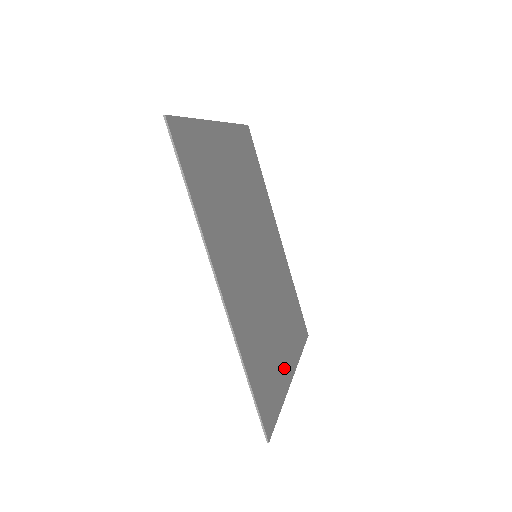
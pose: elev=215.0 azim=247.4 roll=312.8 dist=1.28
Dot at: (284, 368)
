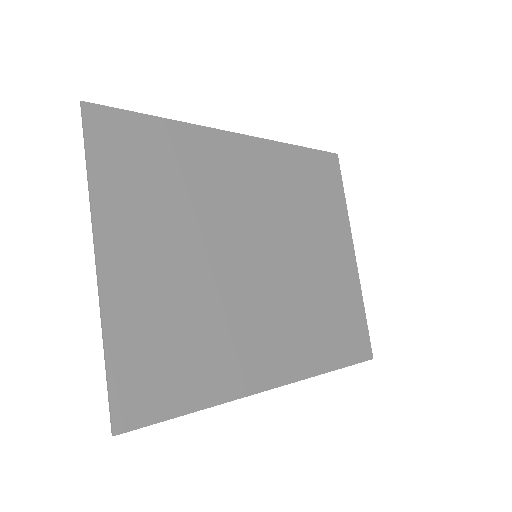
Dot at: (345, 271)
